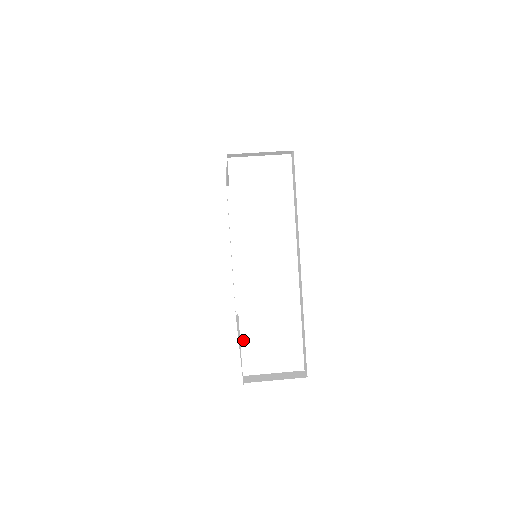
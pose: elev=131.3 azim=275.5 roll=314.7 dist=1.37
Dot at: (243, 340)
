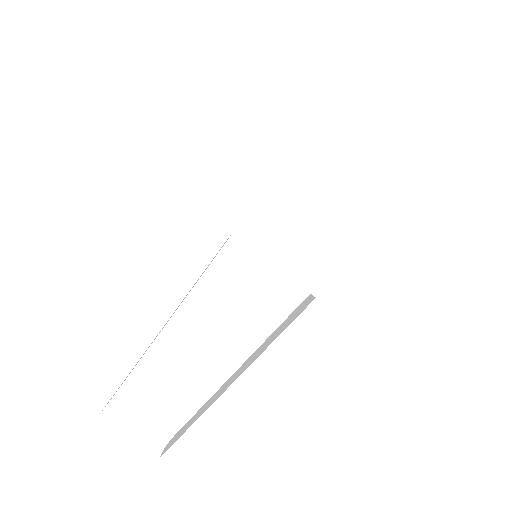
Dot at: (131, 378)
